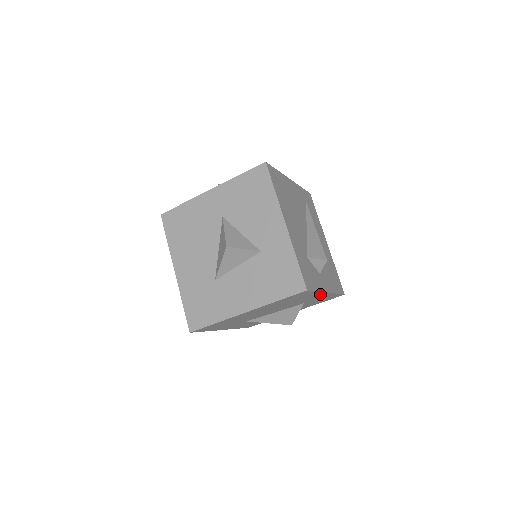
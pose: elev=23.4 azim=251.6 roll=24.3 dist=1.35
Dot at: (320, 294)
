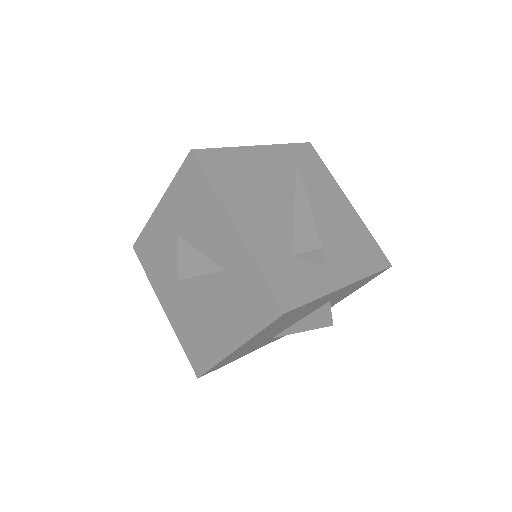
Dot at: (333, 293)
